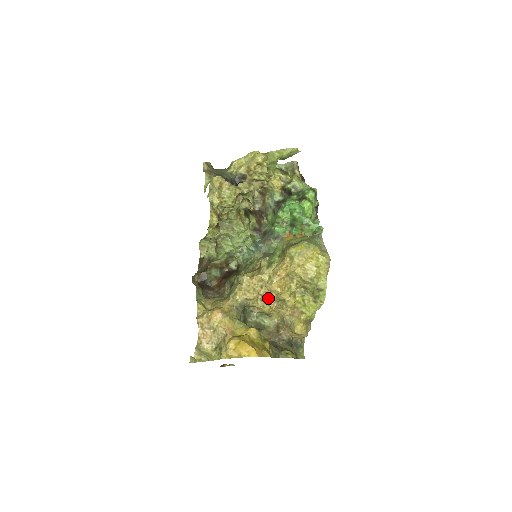
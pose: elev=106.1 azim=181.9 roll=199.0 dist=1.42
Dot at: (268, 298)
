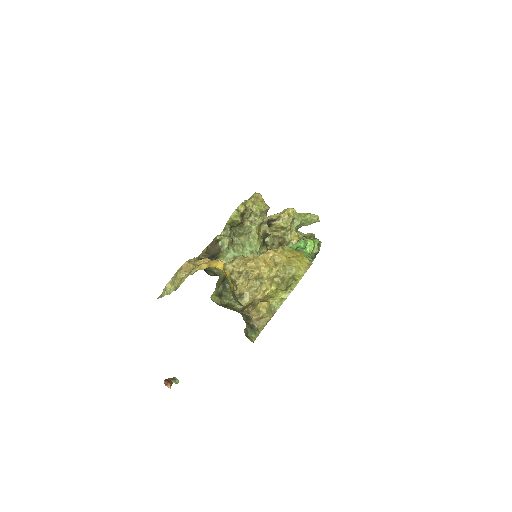
Dot at: (250, 274)
